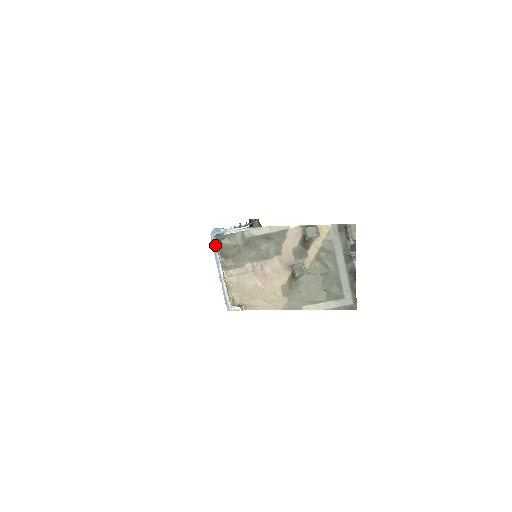
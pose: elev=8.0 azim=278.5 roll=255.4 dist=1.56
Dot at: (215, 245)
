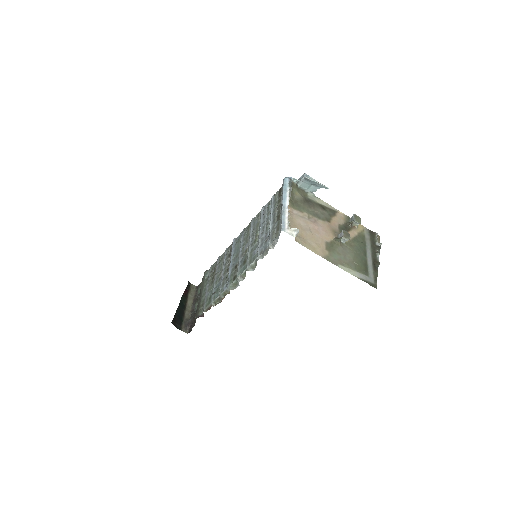
Dot at: (287, 185)
